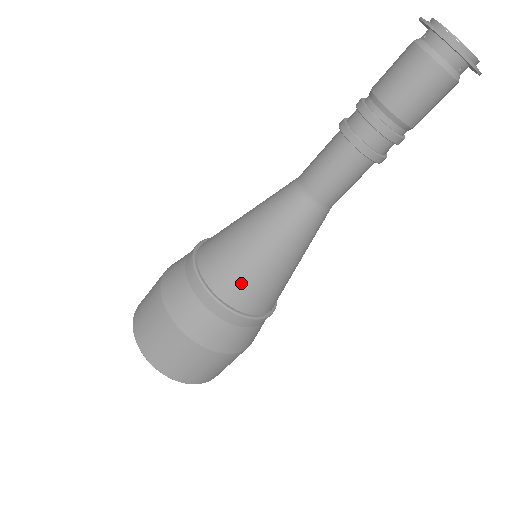
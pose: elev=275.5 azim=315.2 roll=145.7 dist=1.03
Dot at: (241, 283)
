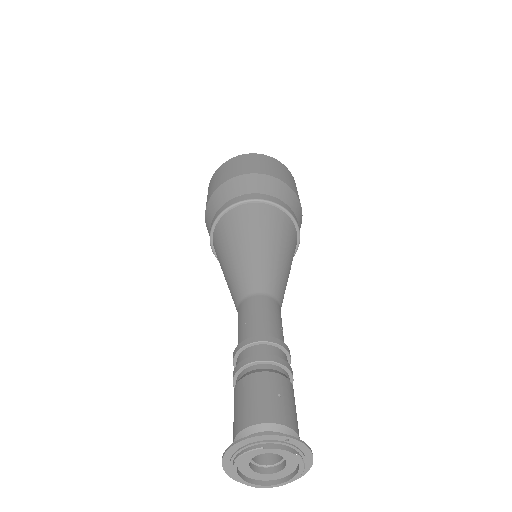
Dot at: occluded
